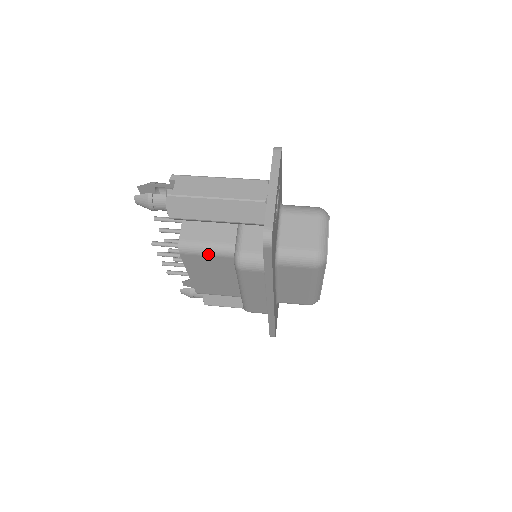
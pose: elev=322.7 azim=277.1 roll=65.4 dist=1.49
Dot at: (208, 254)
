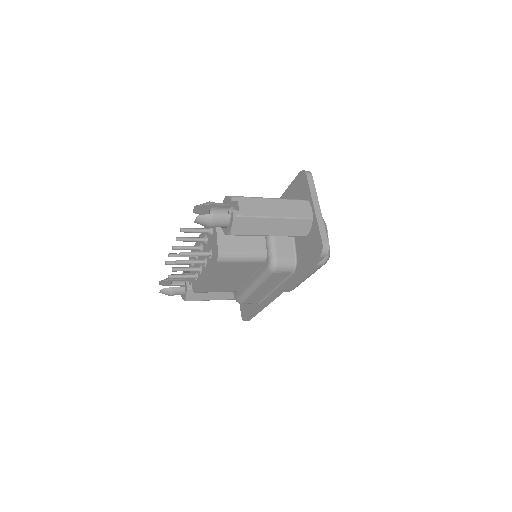
Dot at: (242, 261)
